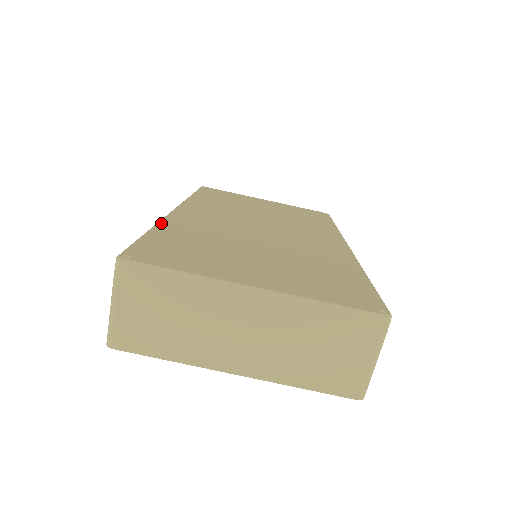
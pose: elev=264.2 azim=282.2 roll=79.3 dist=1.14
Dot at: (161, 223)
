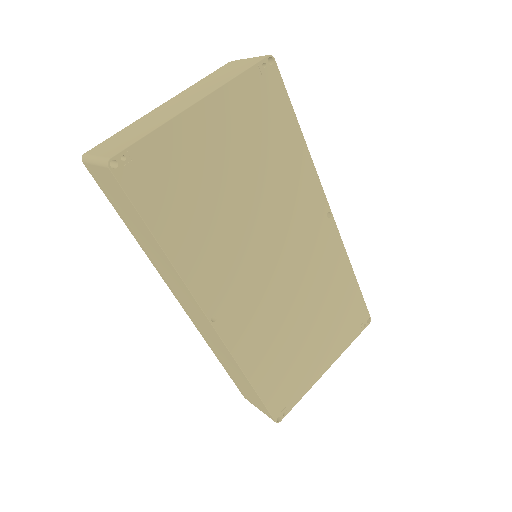
Dot at: occluded
